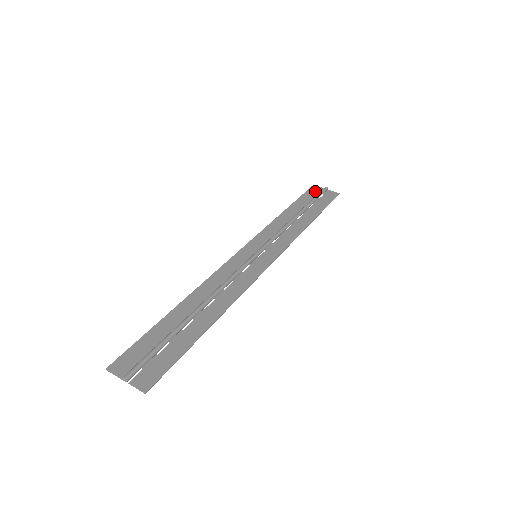
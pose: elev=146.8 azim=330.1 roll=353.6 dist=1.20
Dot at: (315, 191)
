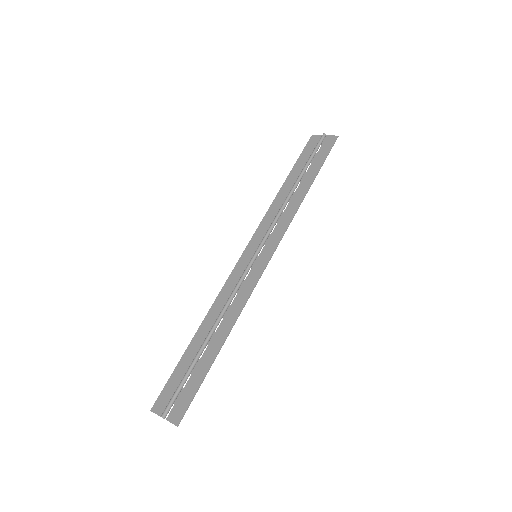
Dot at: (313, 144)
